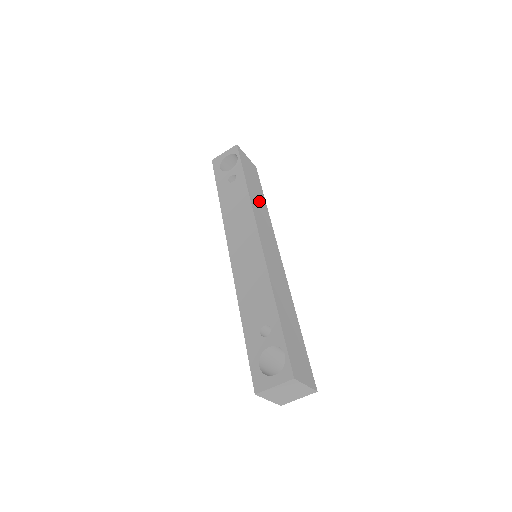
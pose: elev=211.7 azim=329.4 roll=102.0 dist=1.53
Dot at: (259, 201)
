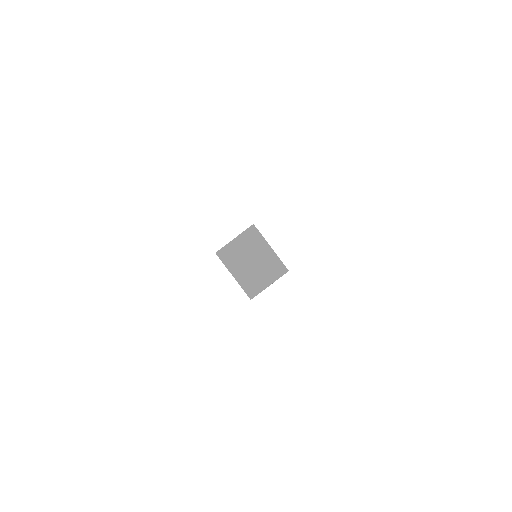
Dot at: occluded
